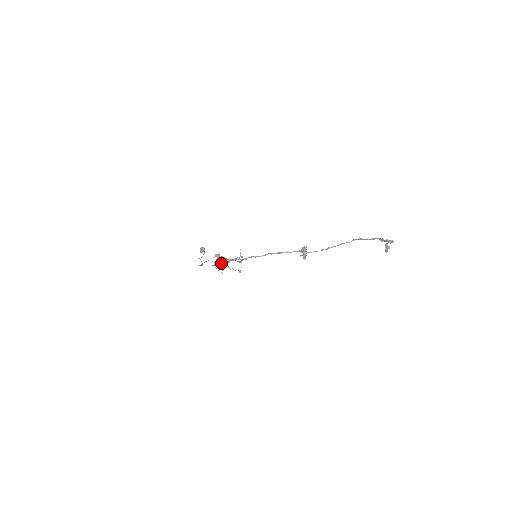
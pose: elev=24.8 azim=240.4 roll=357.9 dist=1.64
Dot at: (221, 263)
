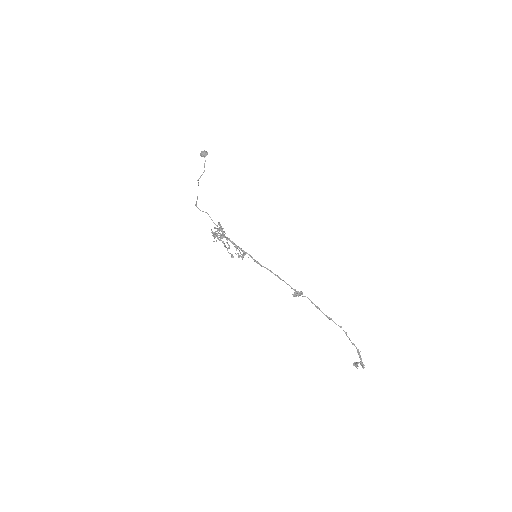
Dot at: (219, 231)
